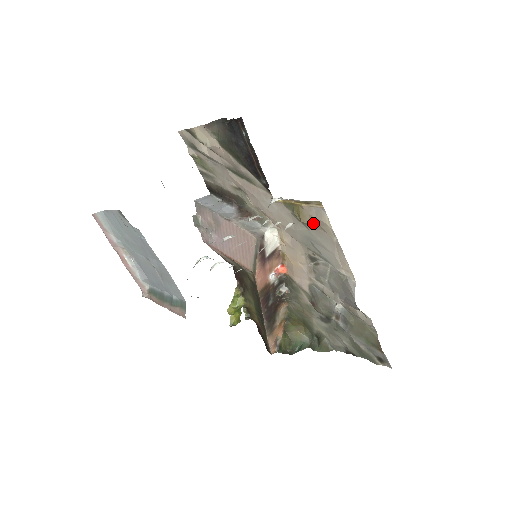
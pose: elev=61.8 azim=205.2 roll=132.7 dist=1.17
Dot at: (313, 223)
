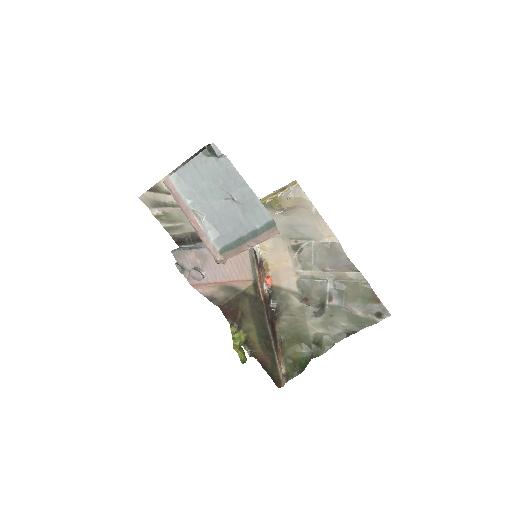
Dot at: (293, 204)
